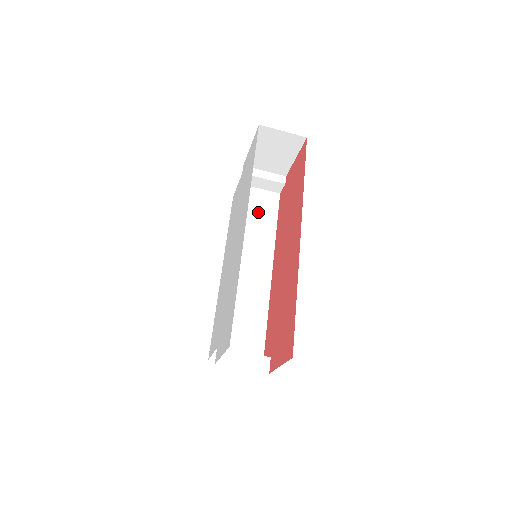
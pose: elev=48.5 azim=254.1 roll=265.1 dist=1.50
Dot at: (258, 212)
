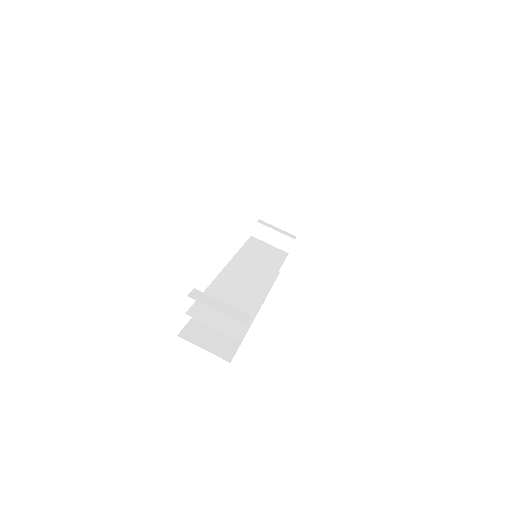
Dot at: (265, 254)
